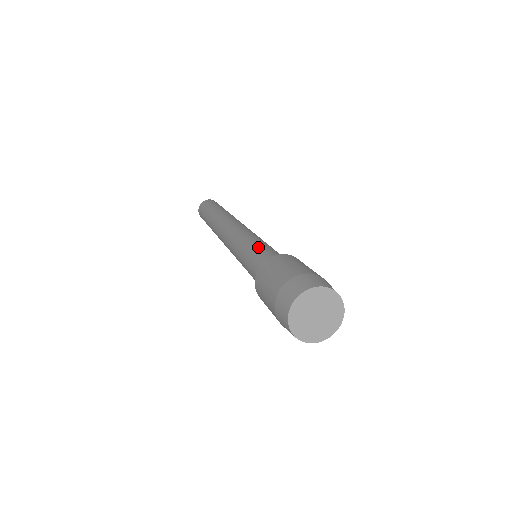
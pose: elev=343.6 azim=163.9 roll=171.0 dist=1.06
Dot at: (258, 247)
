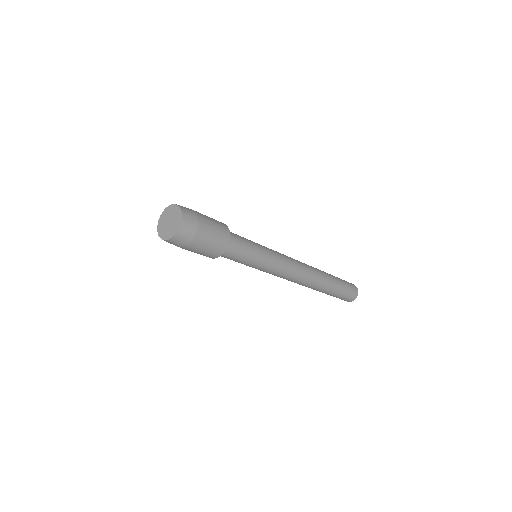
Dot at: (250, 240)
